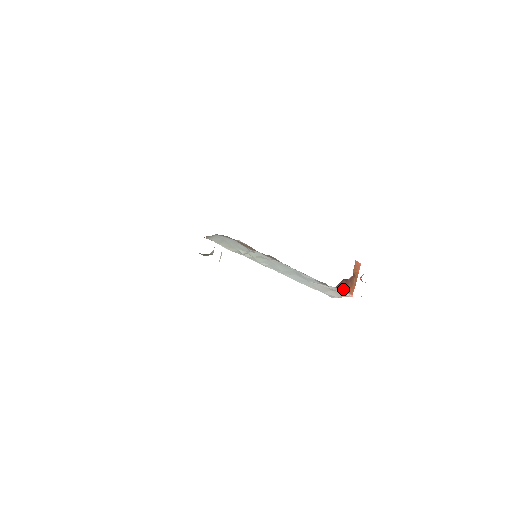
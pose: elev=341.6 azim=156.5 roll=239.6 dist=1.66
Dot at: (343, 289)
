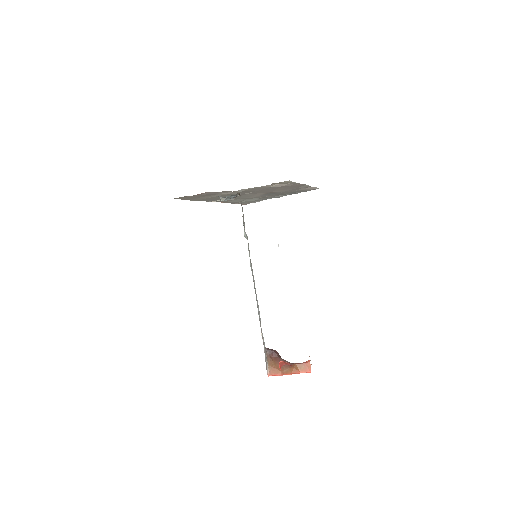
Dot at: (269, 359)
